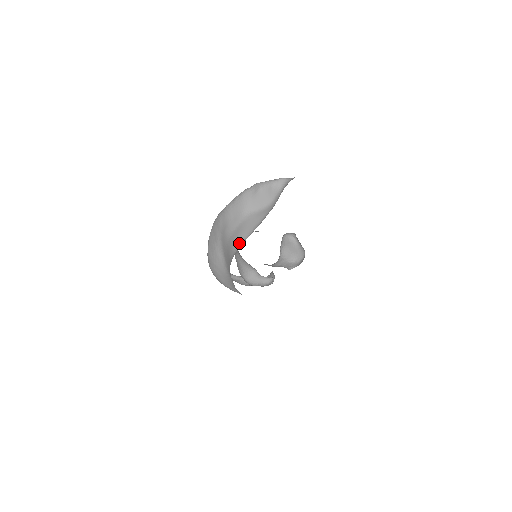
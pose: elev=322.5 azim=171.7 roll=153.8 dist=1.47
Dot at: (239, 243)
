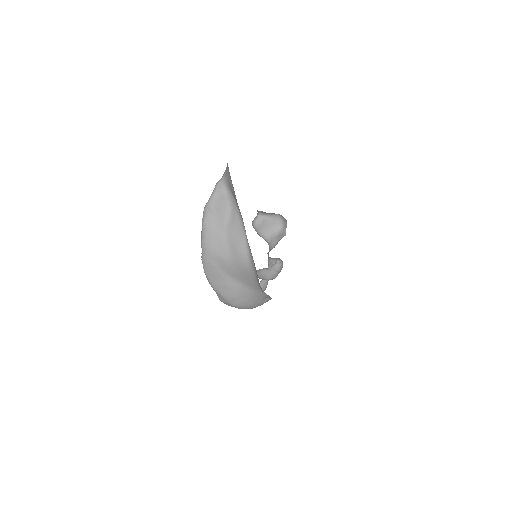
Dot at: (245, 253)
